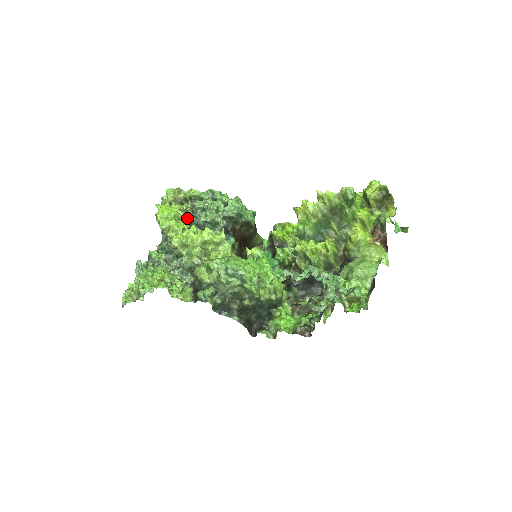
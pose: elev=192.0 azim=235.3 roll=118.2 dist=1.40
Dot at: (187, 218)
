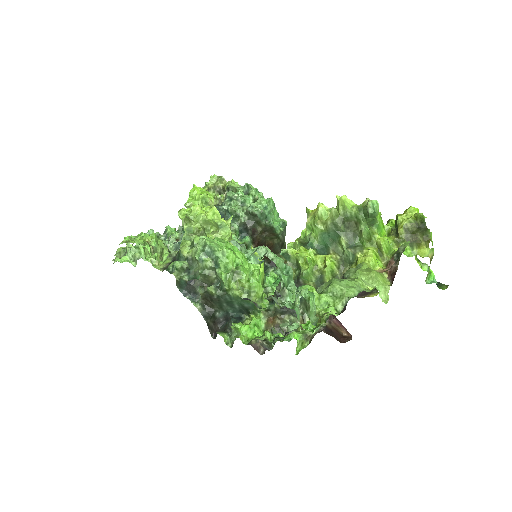
Dot at: (215, 205)
